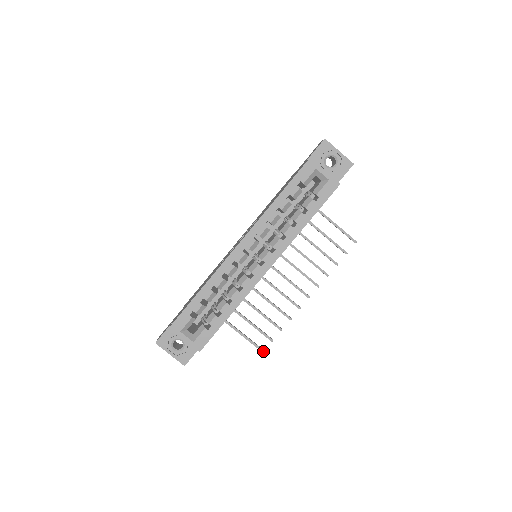
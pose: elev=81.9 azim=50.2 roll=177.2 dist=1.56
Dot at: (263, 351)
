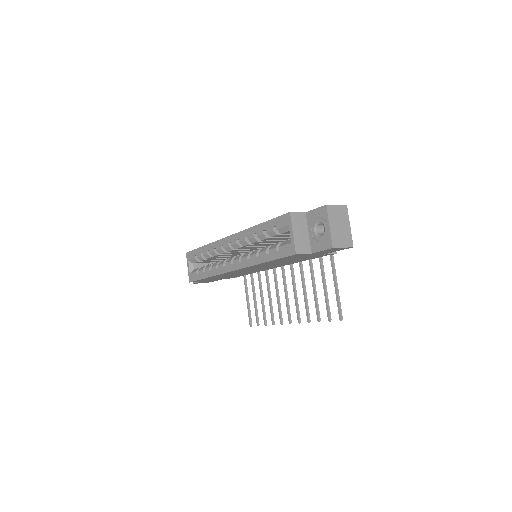
Dot at: (250, 325)
